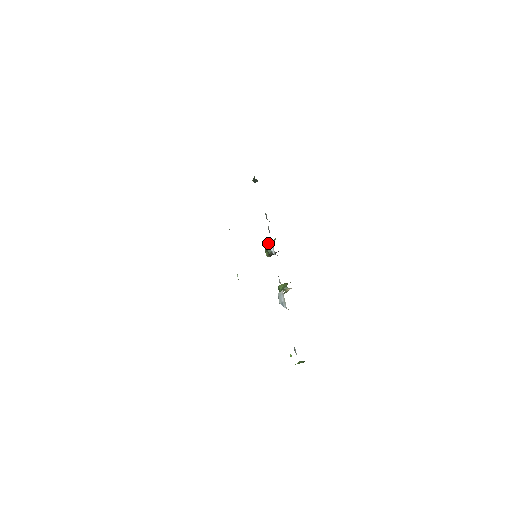
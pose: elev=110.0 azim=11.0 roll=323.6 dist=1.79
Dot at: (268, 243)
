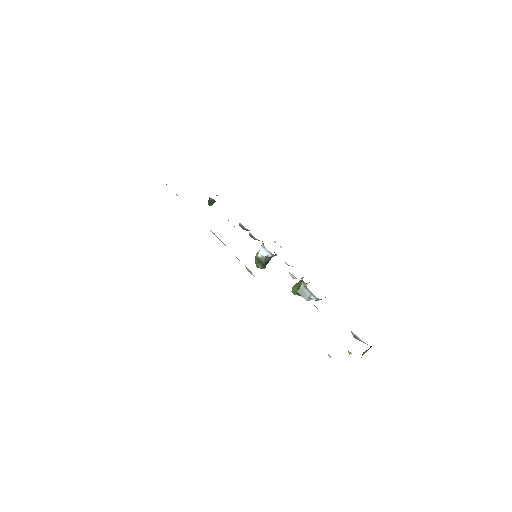
Dot at: occluded
